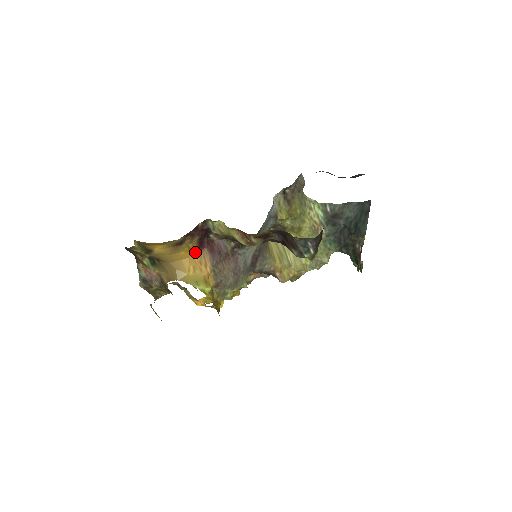
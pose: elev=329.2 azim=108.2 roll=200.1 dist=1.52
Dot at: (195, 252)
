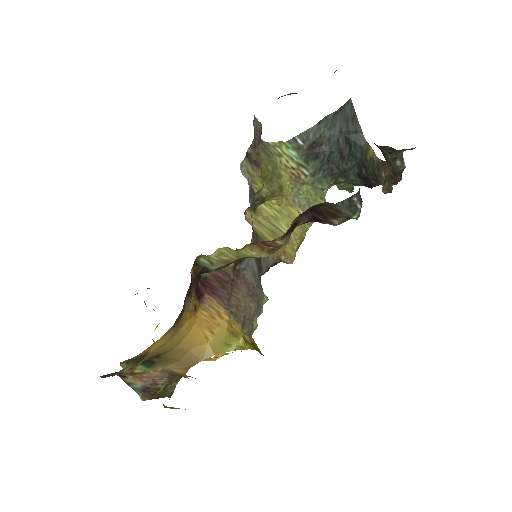
Dot at: (197, 309)
